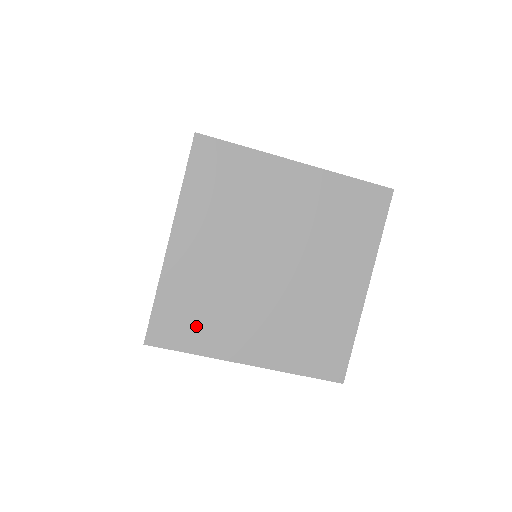
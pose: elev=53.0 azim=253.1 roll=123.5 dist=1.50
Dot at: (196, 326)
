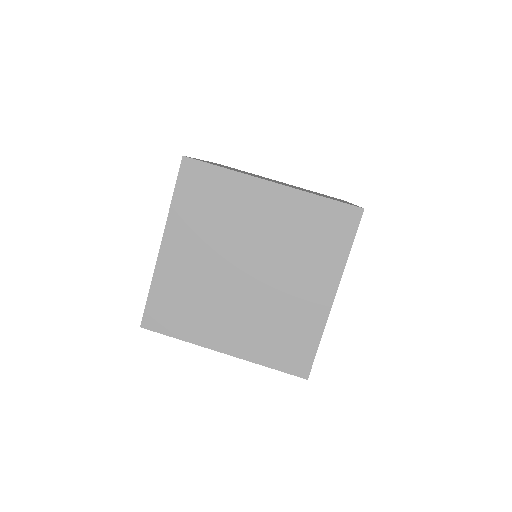
Dot at: (181, 317)
